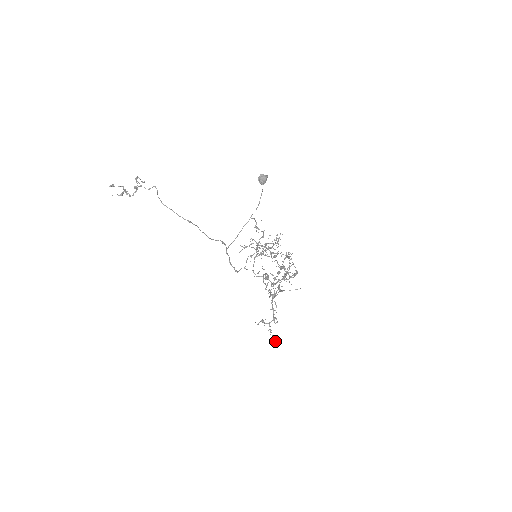
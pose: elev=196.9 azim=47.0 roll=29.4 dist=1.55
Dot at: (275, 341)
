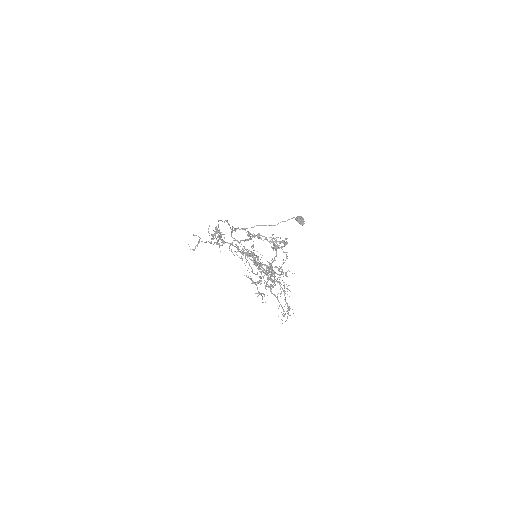
Dot at: (217, 230)
